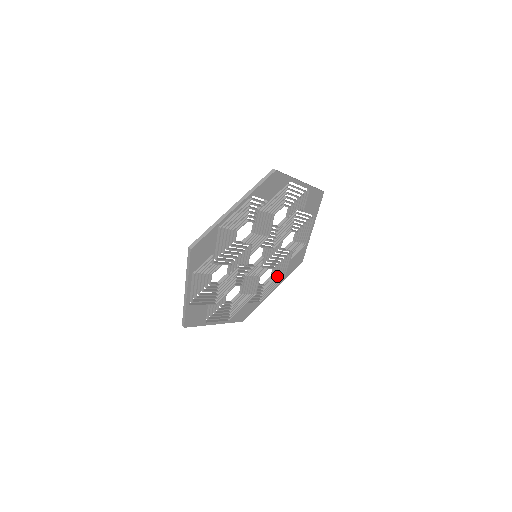
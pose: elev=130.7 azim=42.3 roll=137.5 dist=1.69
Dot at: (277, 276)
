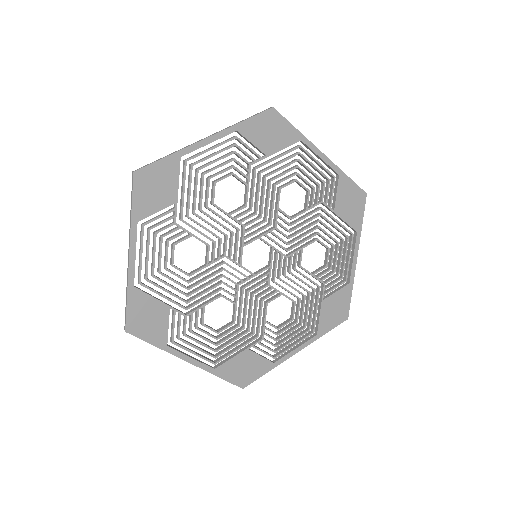
Dot at: (301, 322)
